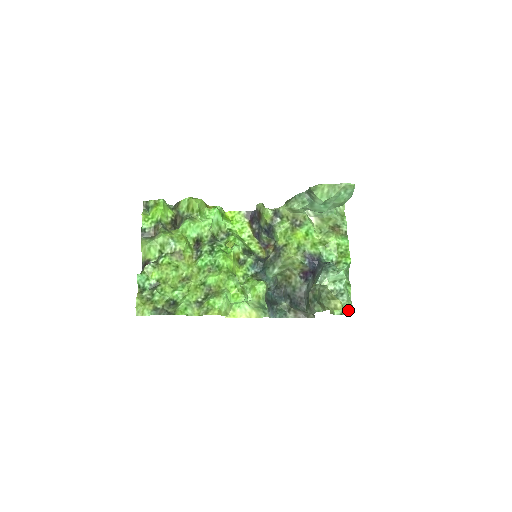
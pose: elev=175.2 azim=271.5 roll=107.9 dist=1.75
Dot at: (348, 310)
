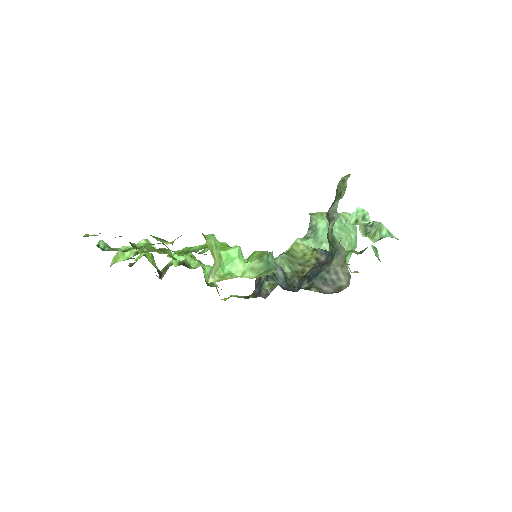
Dot at: (388, 233)
